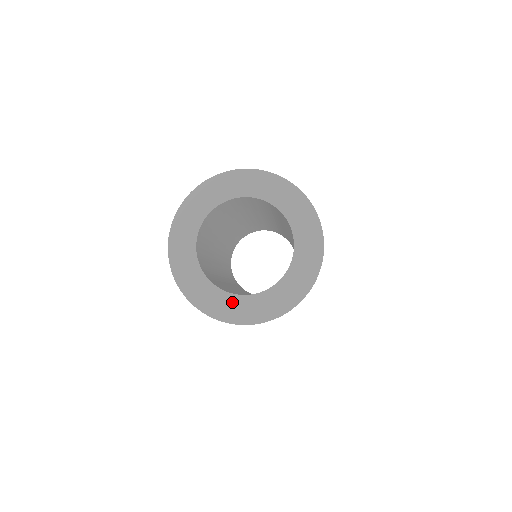
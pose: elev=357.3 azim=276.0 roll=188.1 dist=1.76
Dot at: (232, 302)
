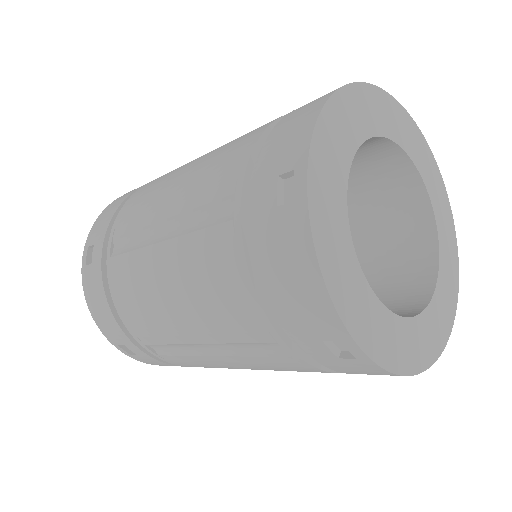
Dot at: (363, 295)
